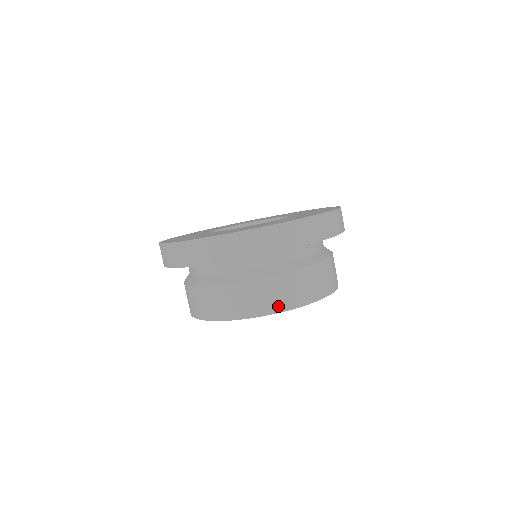
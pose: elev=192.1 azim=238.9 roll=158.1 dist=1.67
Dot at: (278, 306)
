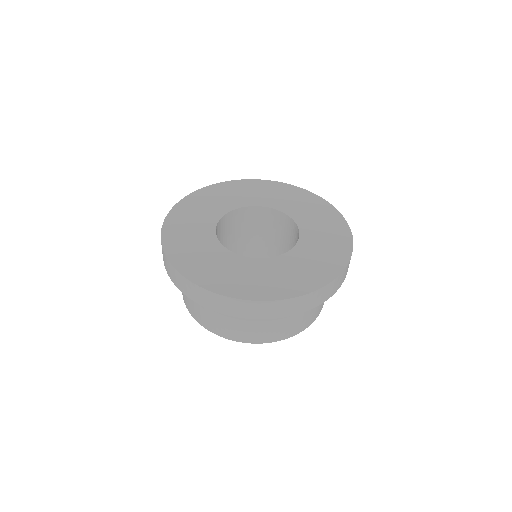
Dot at: (307, 325)
